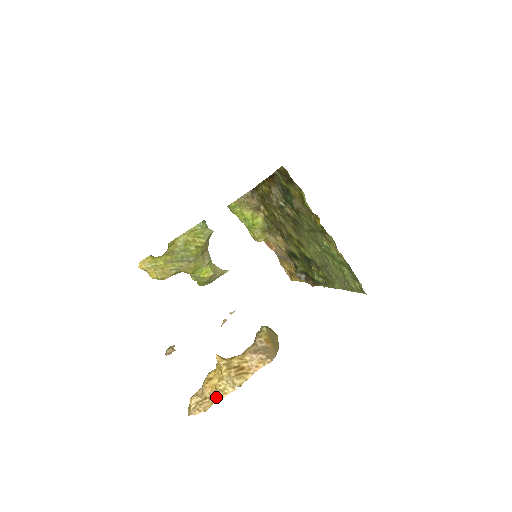
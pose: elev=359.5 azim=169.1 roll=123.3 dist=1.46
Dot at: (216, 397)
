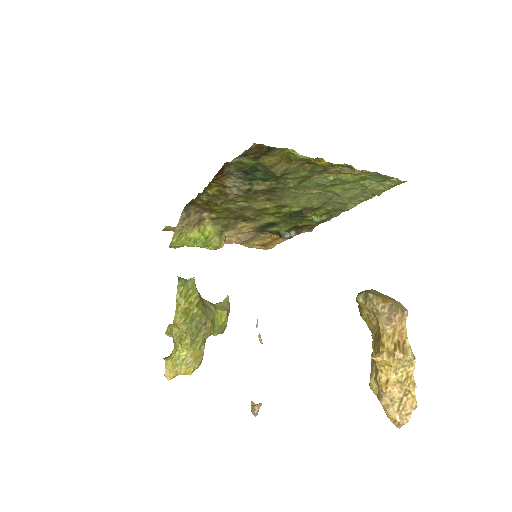
Dot at: (410, 388)
